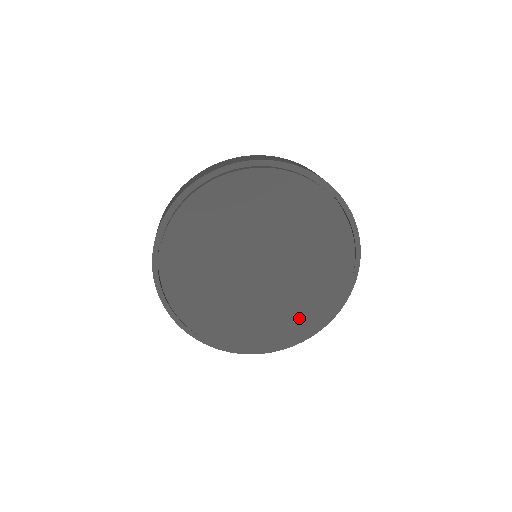
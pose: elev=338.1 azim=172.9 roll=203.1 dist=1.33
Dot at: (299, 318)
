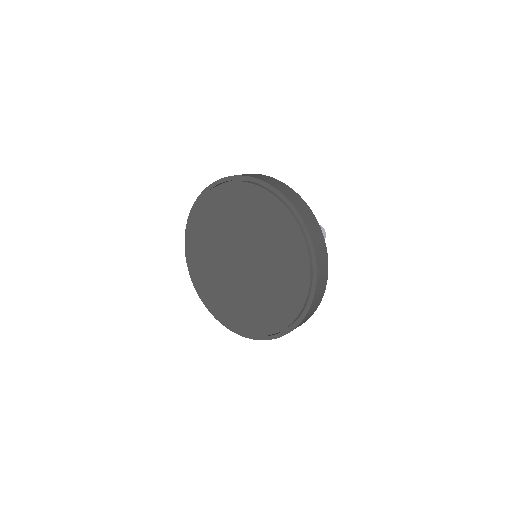
Dot at: (292, 281)
